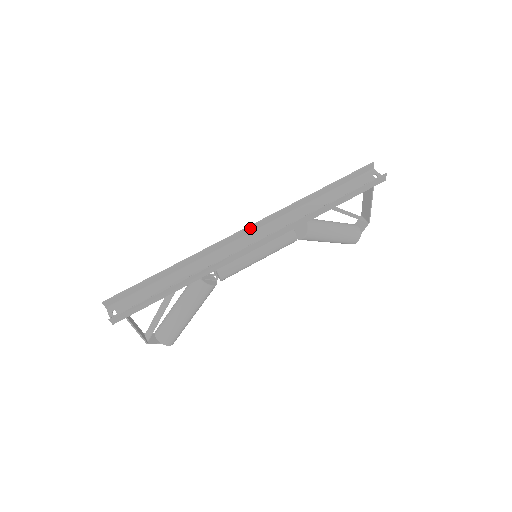
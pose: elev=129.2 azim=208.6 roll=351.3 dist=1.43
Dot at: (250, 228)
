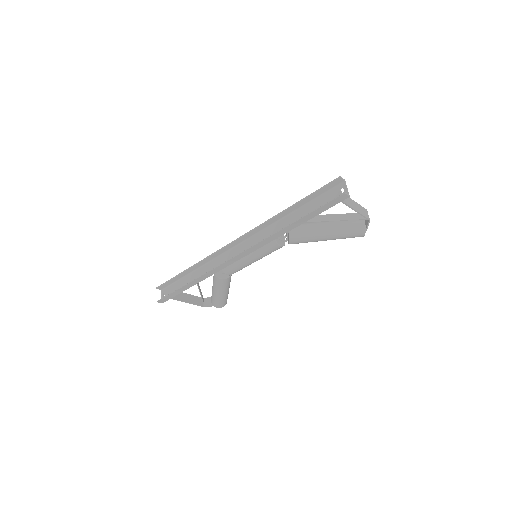
Dot at: (237, 241)
